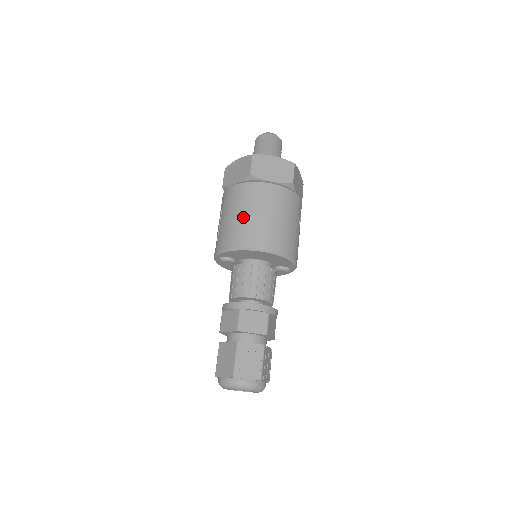
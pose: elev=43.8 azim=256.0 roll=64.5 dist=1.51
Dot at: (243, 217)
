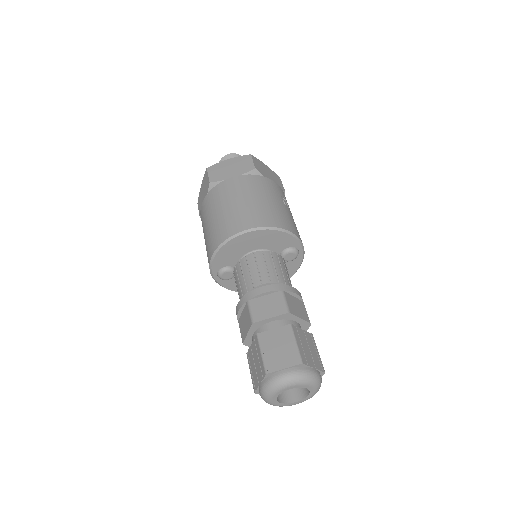
Dot at: (216, 218)
